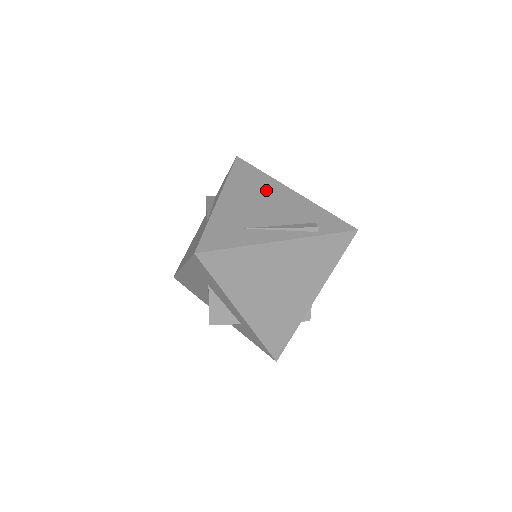
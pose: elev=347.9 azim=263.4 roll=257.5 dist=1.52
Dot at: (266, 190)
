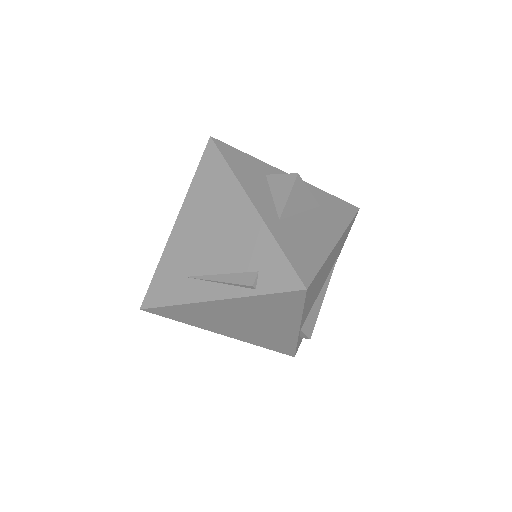
Dot at: (223, 206)
